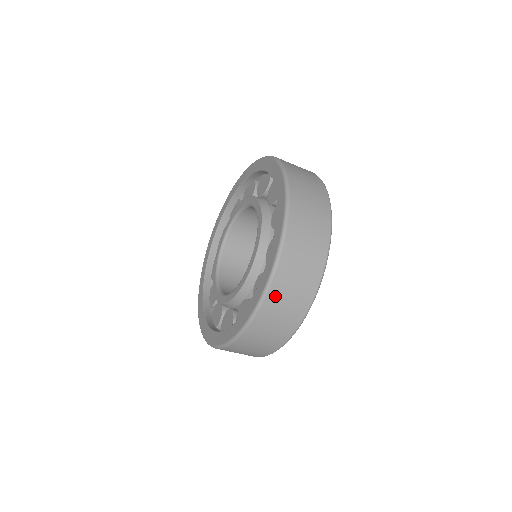
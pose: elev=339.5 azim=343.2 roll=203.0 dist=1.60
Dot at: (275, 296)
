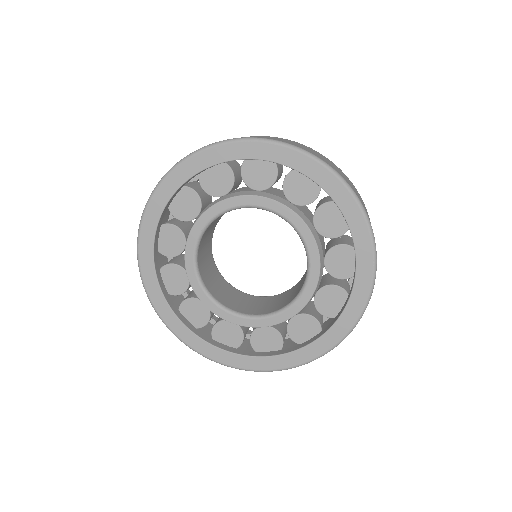
Dot at: occluded
